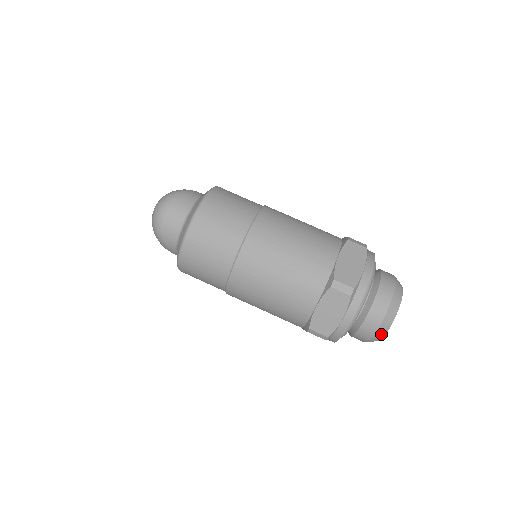
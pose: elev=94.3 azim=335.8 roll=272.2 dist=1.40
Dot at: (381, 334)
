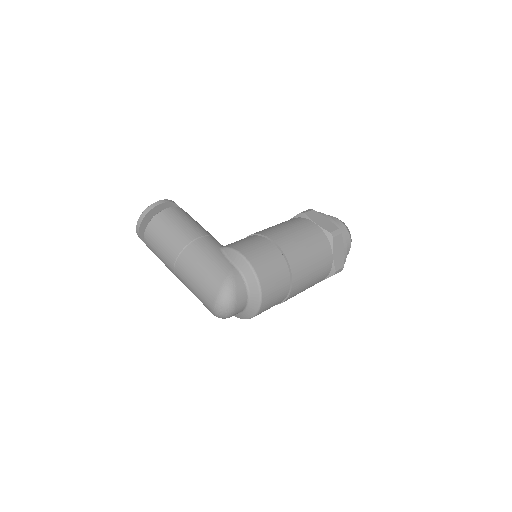
Dot at: occluded
